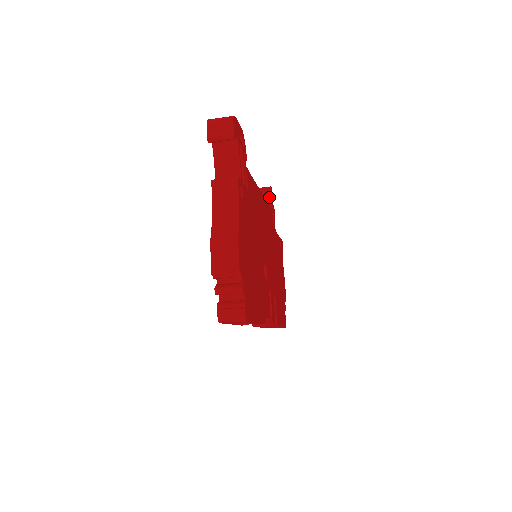
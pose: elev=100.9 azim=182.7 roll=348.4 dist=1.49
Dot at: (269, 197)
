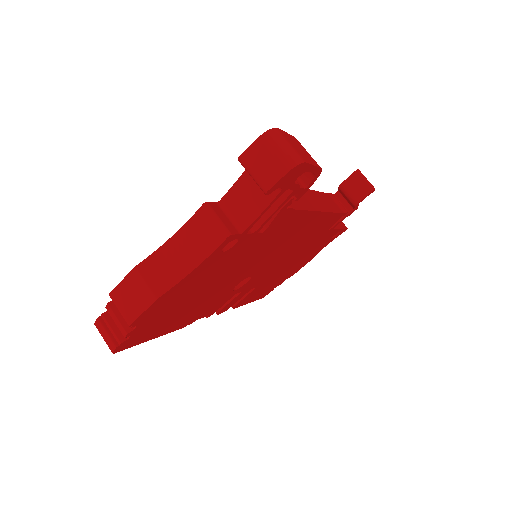
Dot at: (360, 197)
